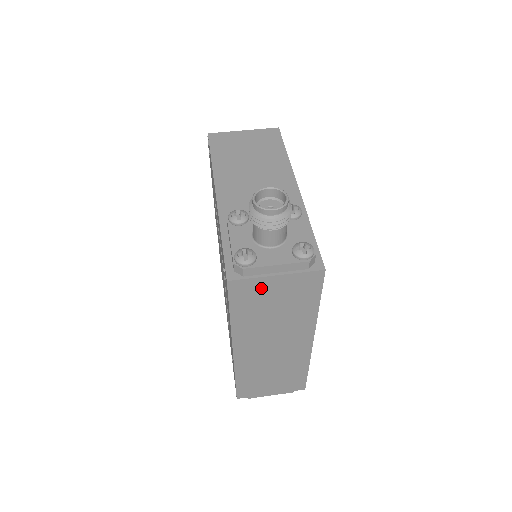
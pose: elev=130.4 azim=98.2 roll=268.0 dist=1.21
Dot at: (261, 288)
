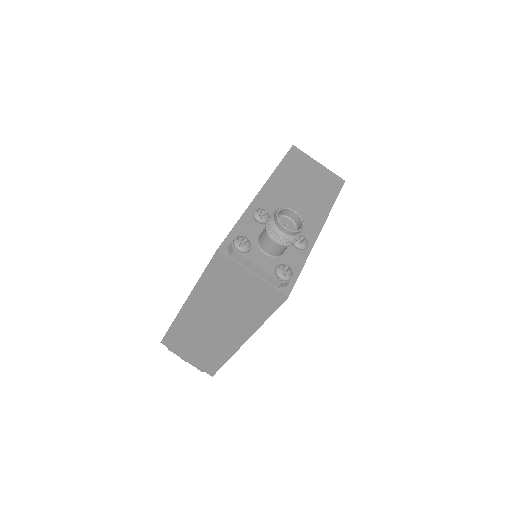
Dot at: (236, 274)
